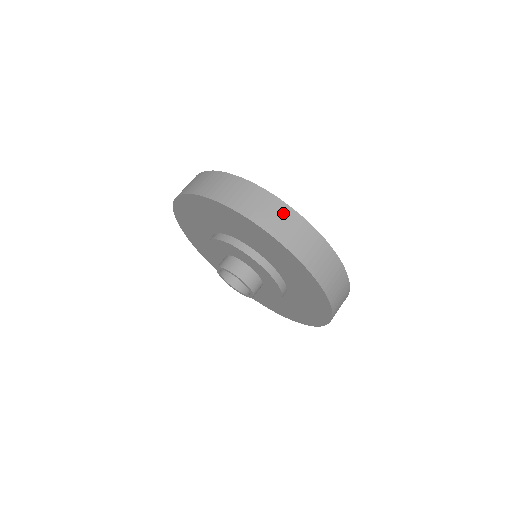
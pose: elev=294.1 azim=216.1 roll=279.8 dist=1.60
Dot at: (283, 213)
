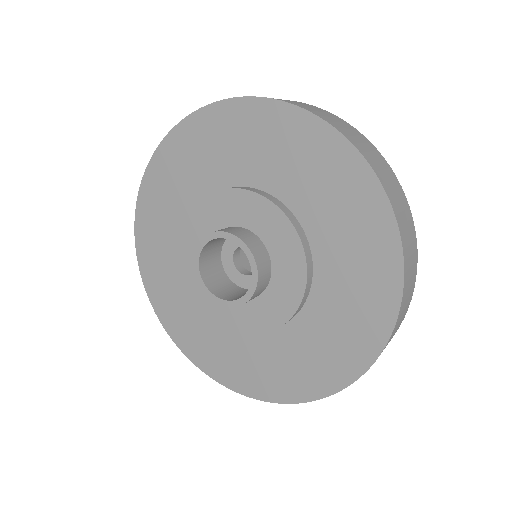
Dot at: (359, 136)
